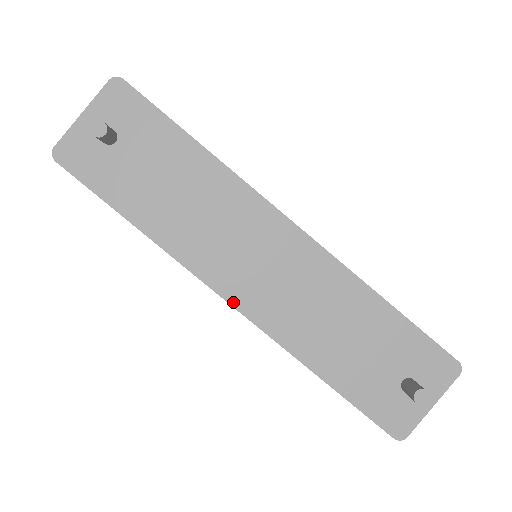
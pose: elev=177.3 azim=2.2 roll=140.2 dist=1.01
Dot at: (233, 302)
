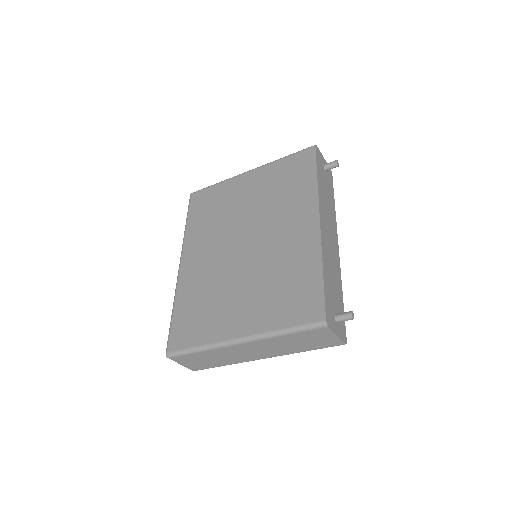
Dot at: (321, 222)
